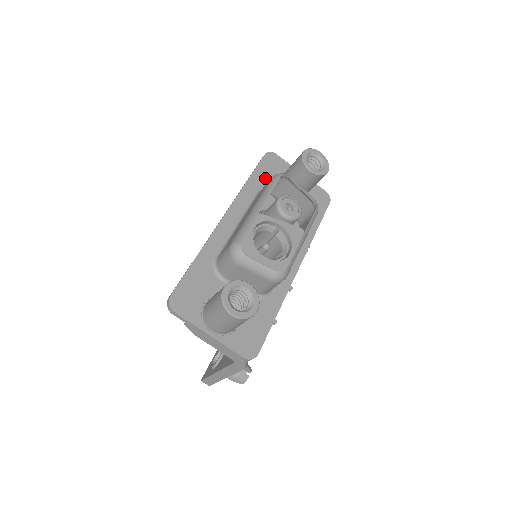
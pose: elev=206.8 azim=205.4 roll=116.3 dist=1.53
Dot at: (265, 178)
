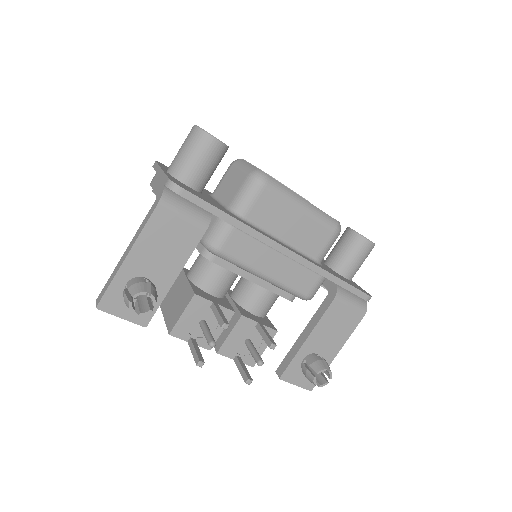
Dot at: occluded
